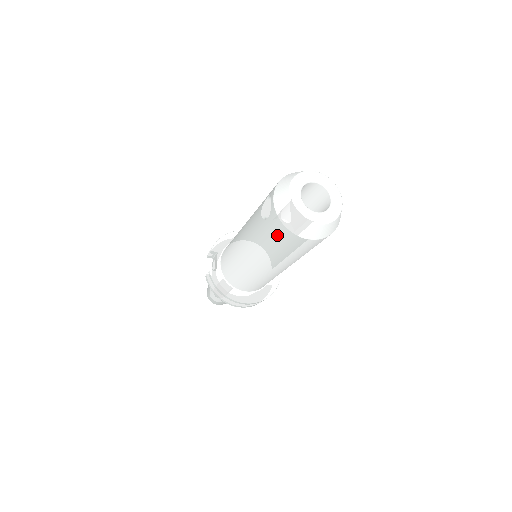
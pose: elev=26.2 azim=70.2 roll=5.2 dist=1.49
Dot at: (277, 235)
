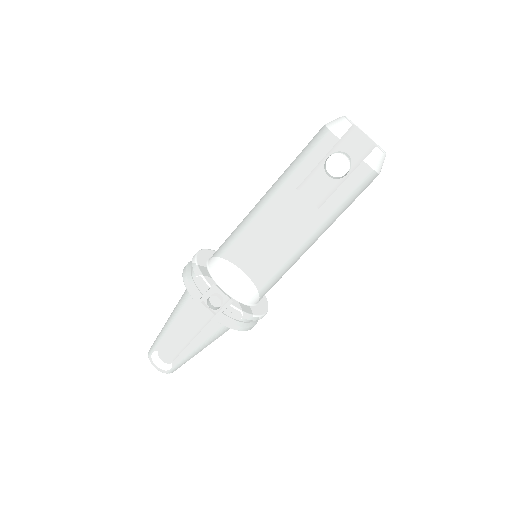
Dot at: (358, 186)
